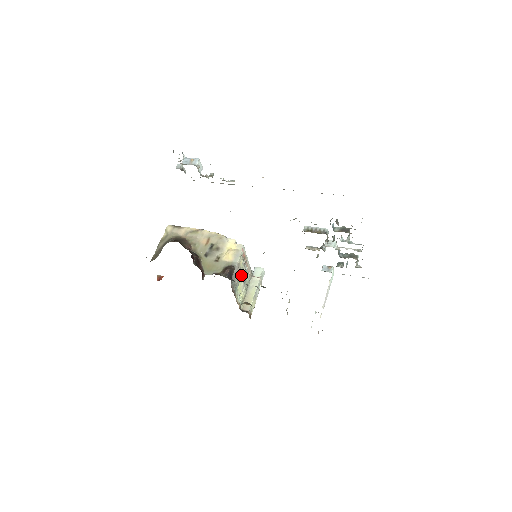
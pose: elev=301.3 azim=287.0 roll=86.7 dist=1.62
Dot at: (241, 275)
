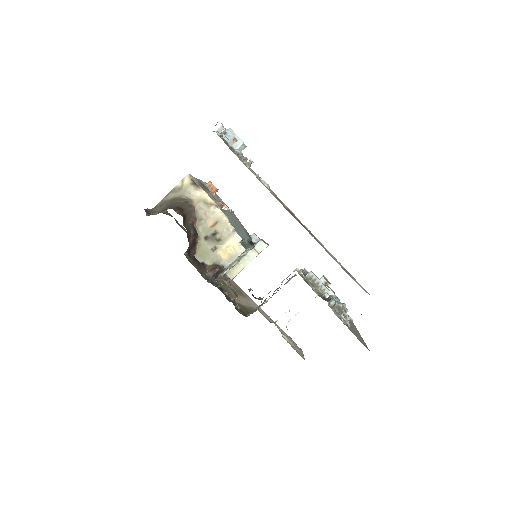
Dot at: occluded
